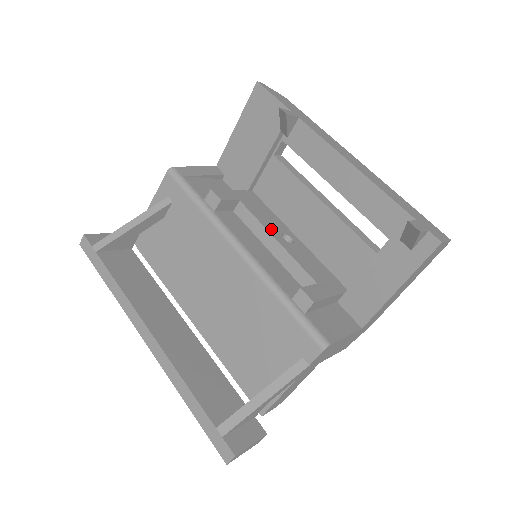
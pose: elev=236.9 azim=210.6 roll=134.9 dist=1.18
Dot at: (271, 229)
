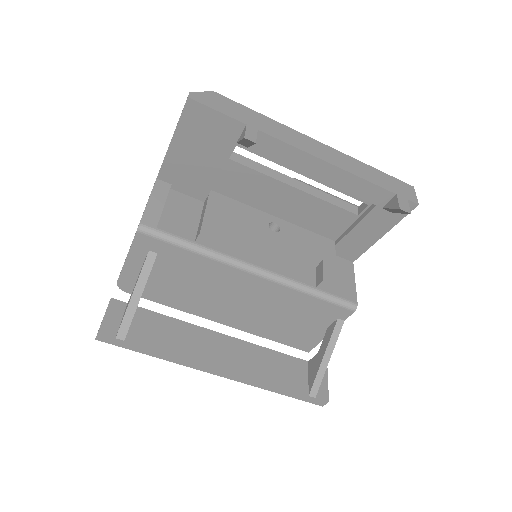
Dot at: (261, 231)
